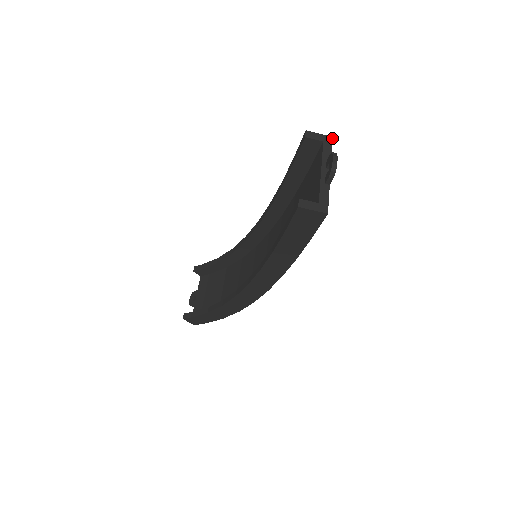
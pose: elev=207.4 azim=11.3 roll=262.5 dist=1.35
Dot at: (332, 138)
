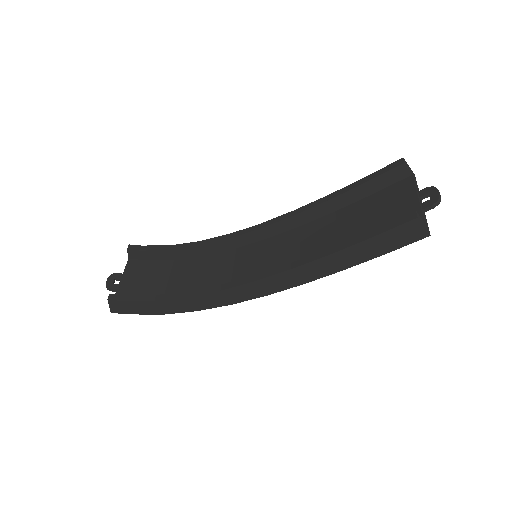
Dot at: occluded
